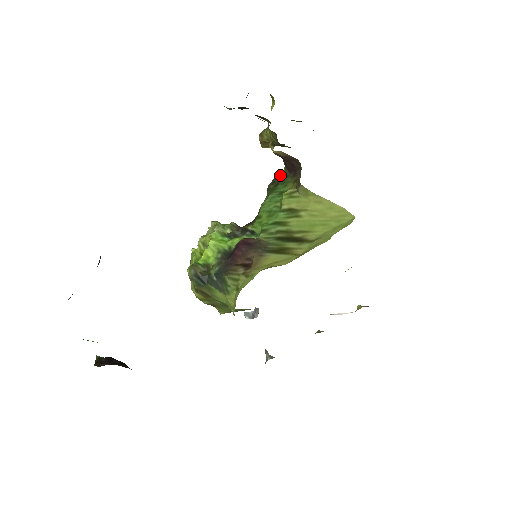
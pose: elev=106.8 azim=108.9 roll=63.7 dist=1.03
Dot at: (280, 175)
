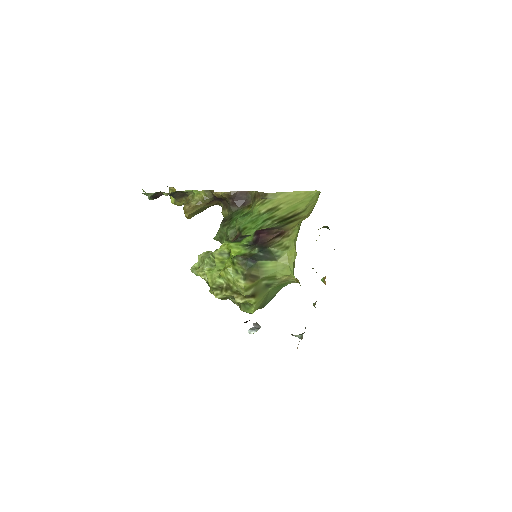
Dot at: (225, 217)
